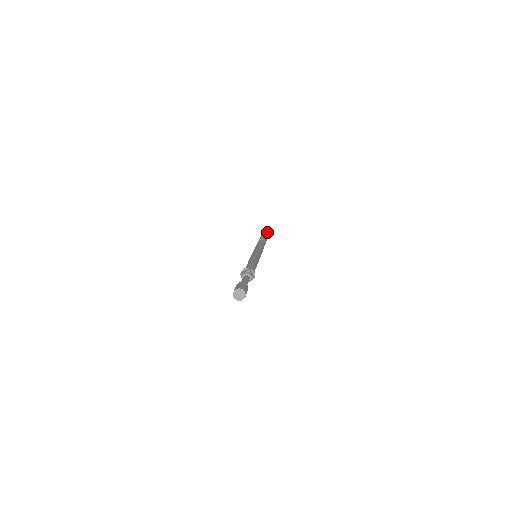
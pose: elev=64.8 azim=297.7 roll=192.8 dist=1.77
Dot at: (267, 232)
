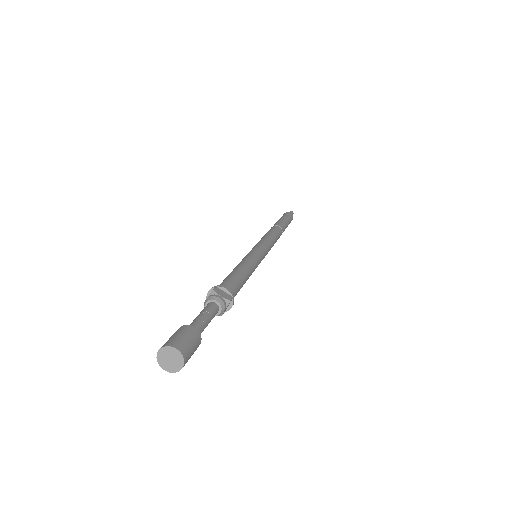
Dot at: (287, 213)
